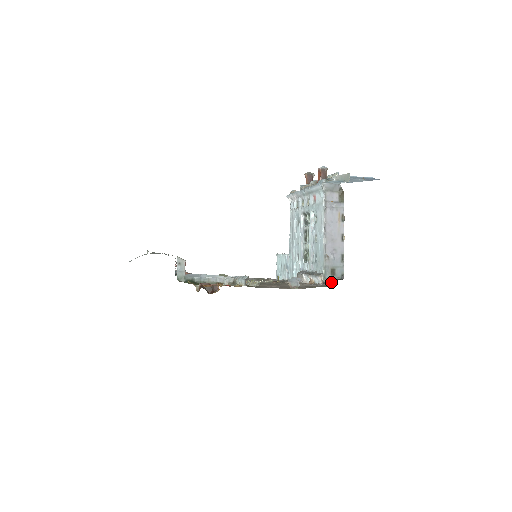
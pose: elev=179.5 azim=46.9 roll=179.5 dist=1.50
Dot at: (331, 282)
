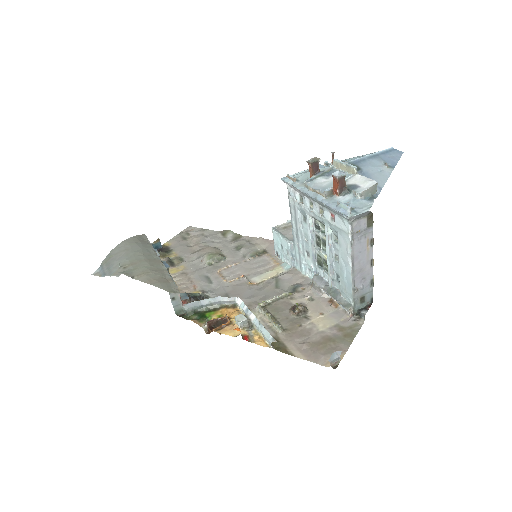
Dot at: (363, 317)
